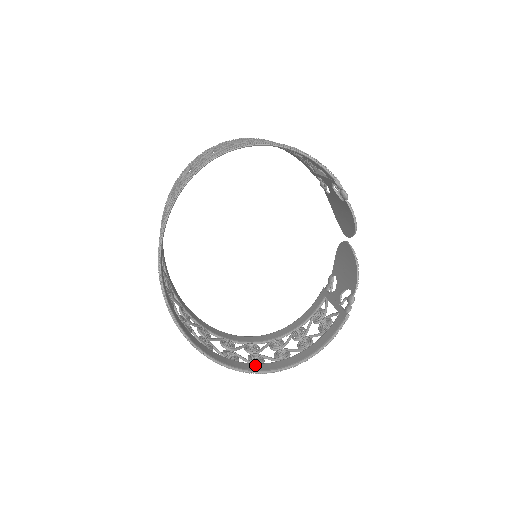
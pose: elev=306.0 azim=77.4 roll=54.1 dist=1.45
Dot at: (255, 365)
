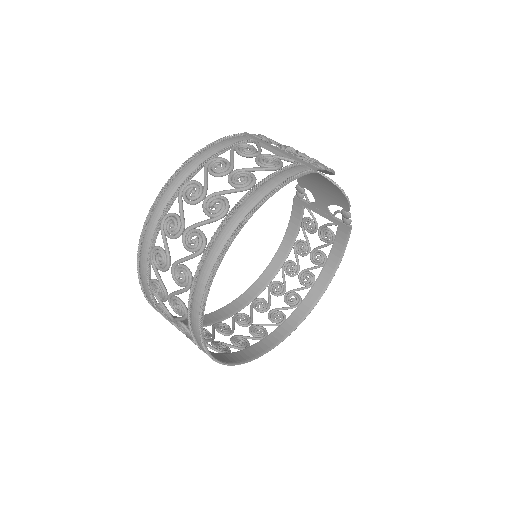
Dot at: (300, 308)
